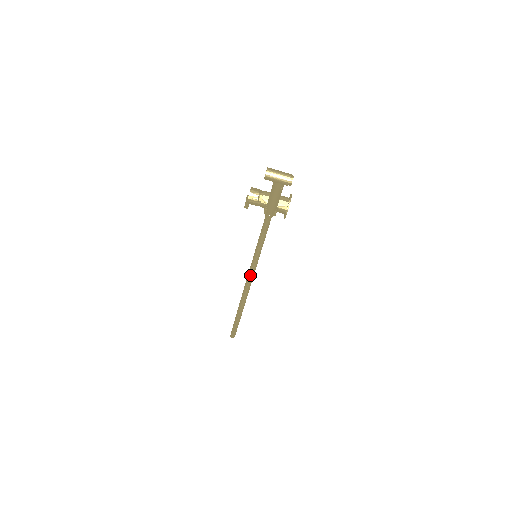
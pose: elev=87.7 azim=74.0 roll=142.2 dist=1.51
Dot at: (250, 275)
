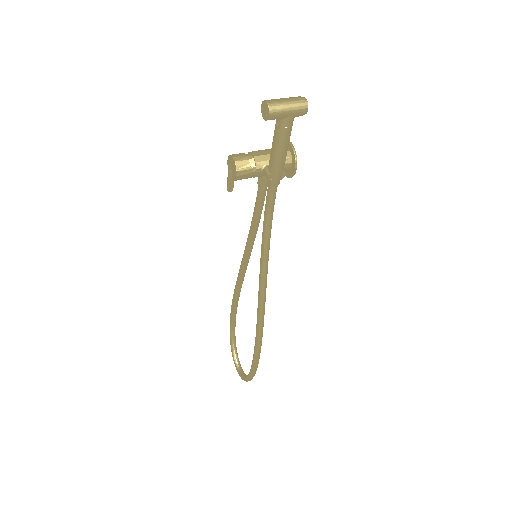
Dot at: (263, 284)
